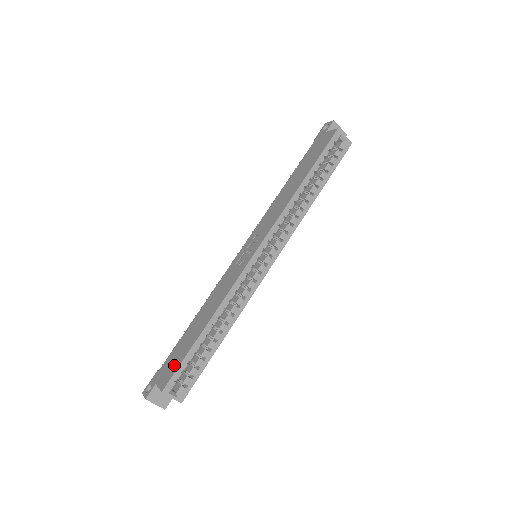
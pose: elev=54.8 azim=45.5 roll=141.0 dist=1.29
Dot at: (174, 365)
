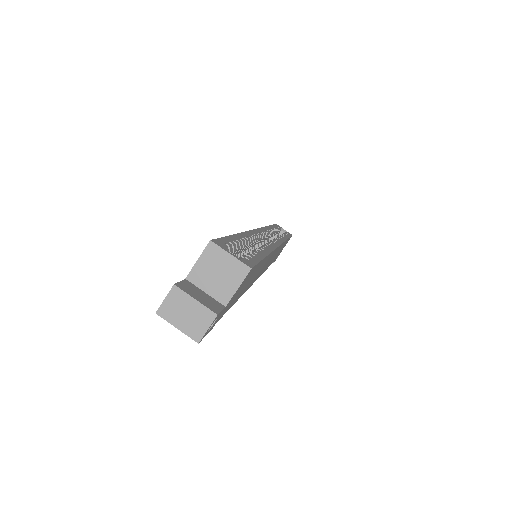
Dot at: occluded
